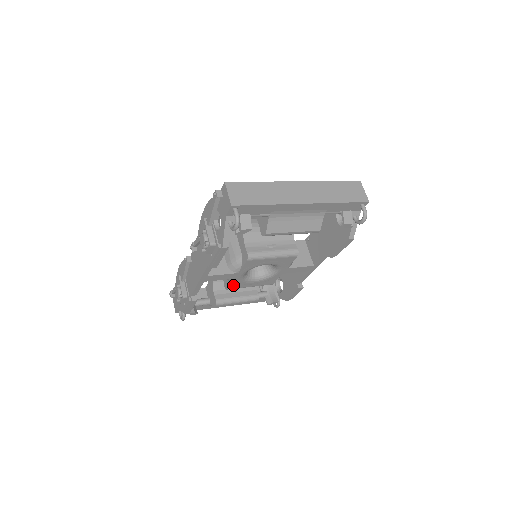
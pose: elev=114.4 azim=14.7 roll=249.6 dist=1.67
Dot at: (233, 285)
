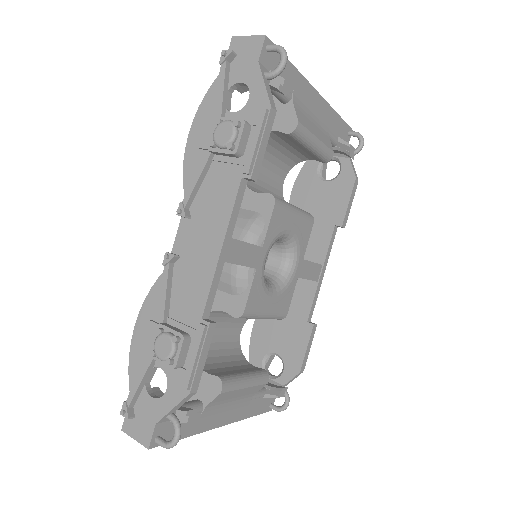
Dot at: (251, 298)
